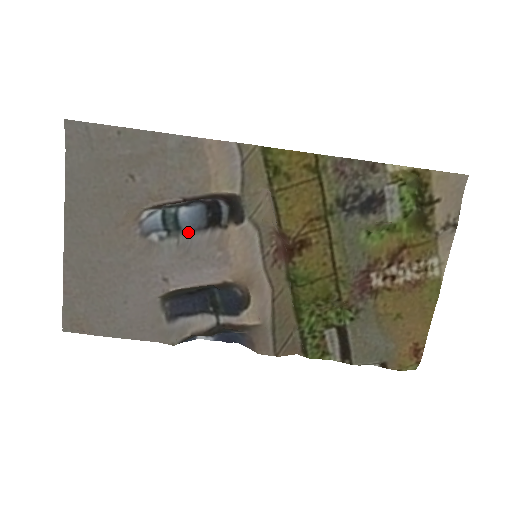
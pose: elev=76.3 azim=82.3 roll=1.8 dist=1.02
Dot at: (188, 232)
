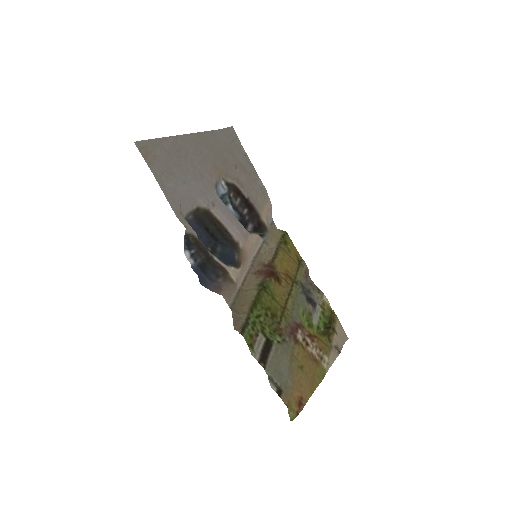
Dot at: occluded
